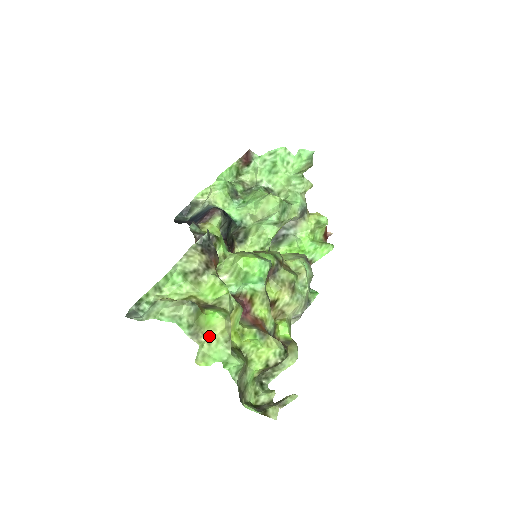
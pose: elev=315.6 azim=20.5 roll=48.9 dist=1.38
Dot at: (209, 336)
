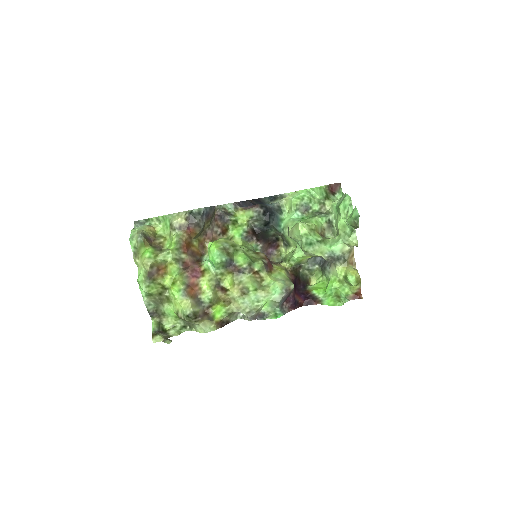
Dot at: (139, 261)
